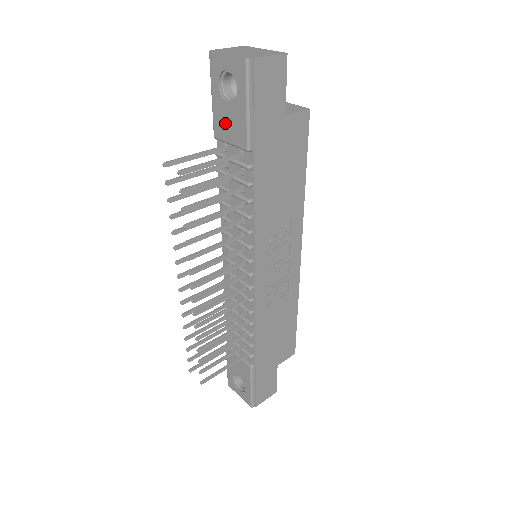
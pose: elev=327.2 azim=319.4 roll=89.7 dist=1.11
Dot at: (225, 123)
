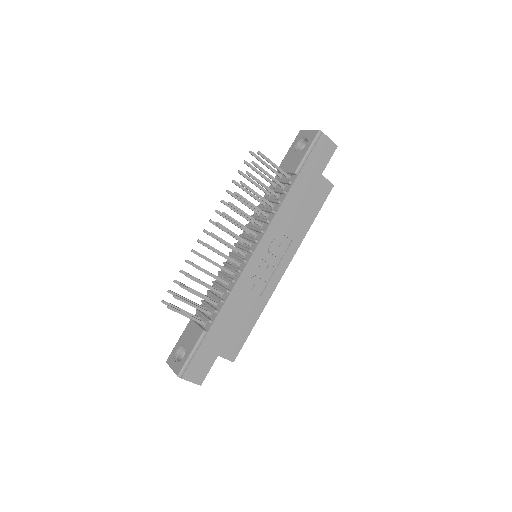
Dot at: (289, 161)
